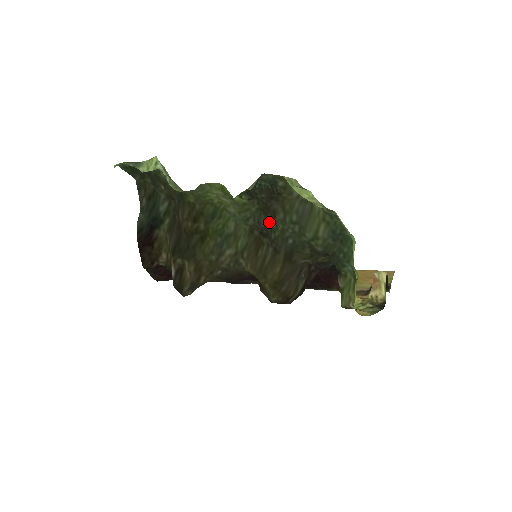
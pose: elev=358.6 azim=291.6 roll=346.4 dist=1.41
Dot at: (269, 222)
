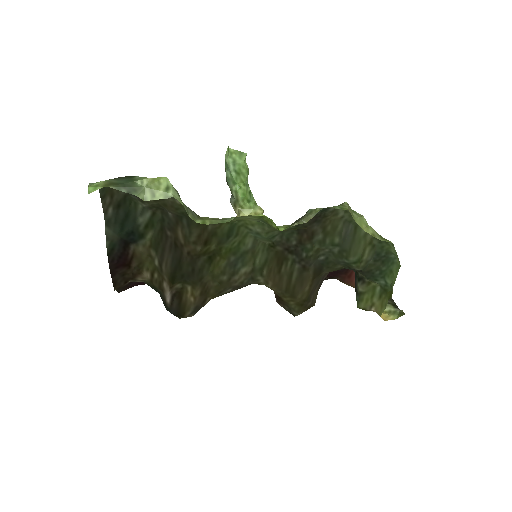
Dot at: (303, 242)
